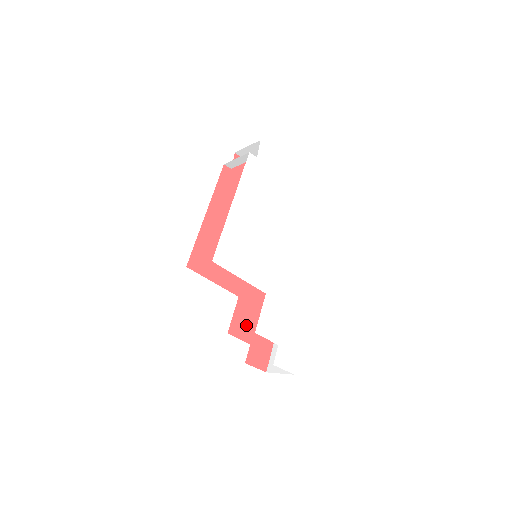
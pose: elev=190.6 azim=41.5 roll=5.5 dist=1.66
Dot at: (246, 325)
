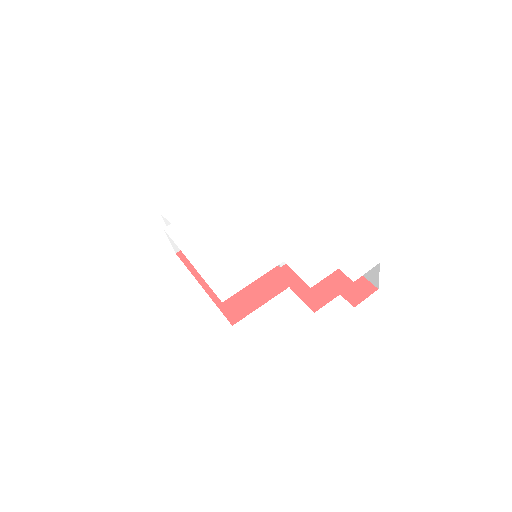
Dot at: (319, 291)
